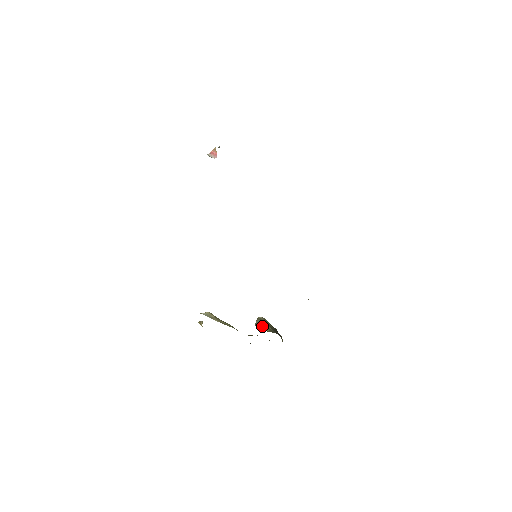
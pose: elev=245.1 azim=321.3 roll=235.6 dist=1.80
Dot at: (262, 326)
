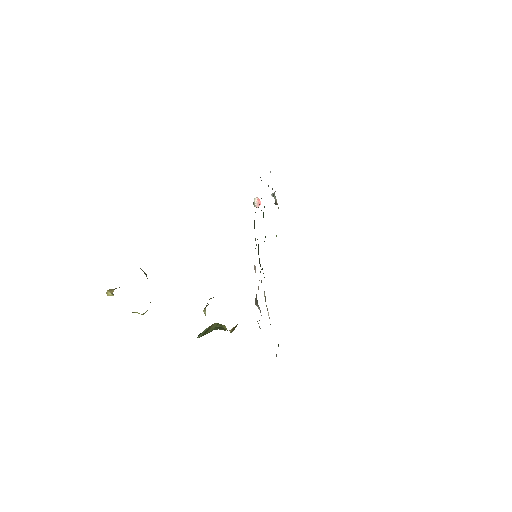
Dot at: occluded
